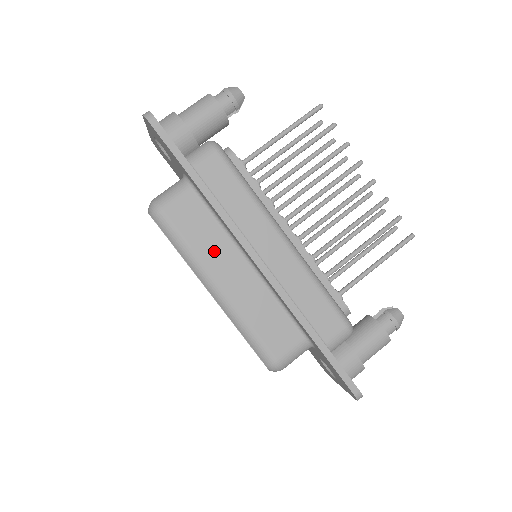
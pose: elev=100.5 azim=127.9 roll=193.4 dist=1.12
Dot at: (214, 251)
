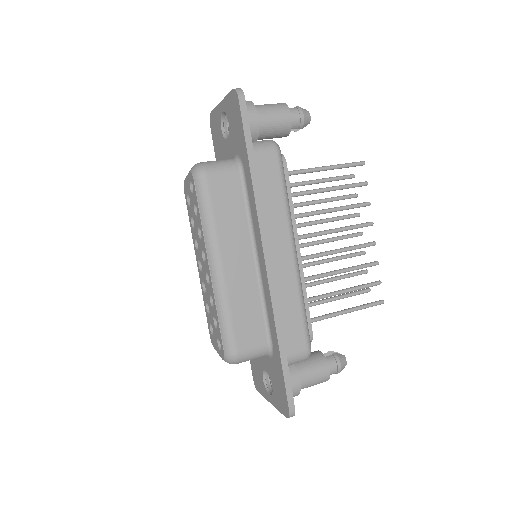
Dot at: (232, 233)
